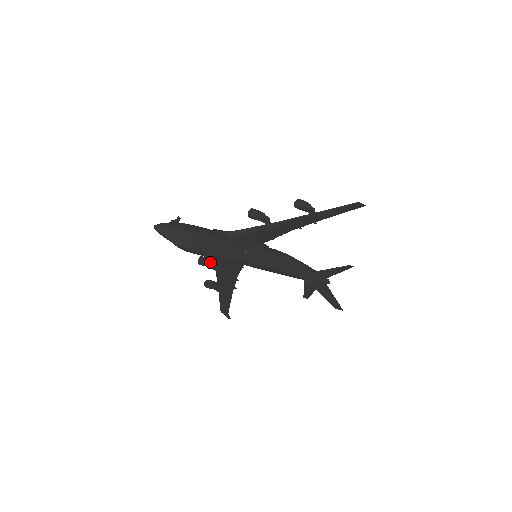
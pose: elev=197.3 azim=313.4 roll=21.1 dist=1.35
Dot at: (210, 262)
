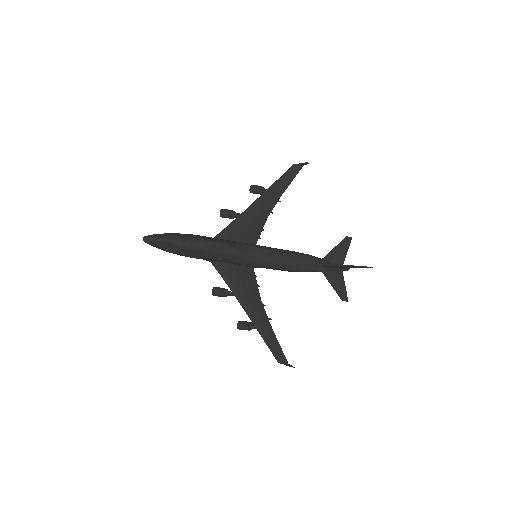
Dot at: (223, 289)
